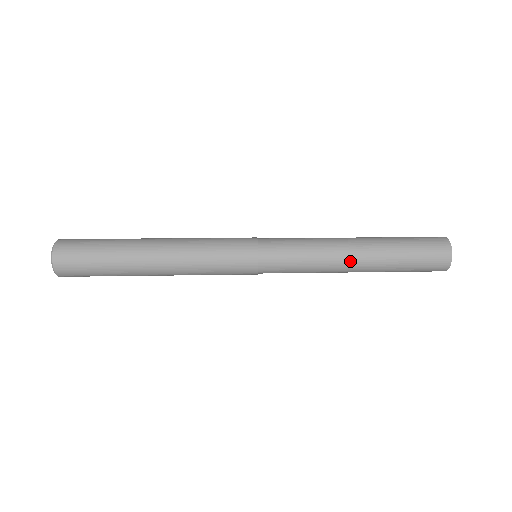
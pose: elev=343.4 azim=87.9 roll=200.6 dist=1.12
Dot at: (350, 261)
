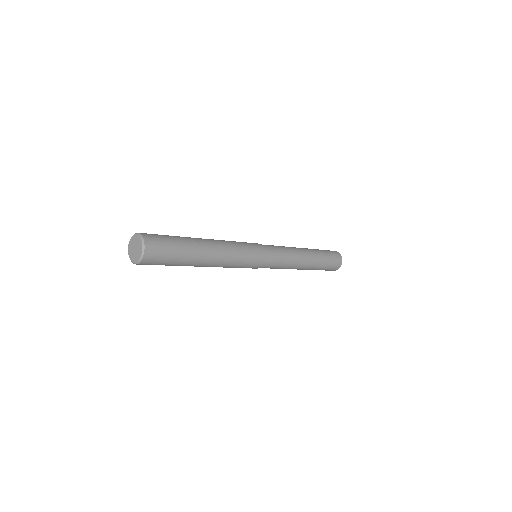
Dot at: (301, 267)
